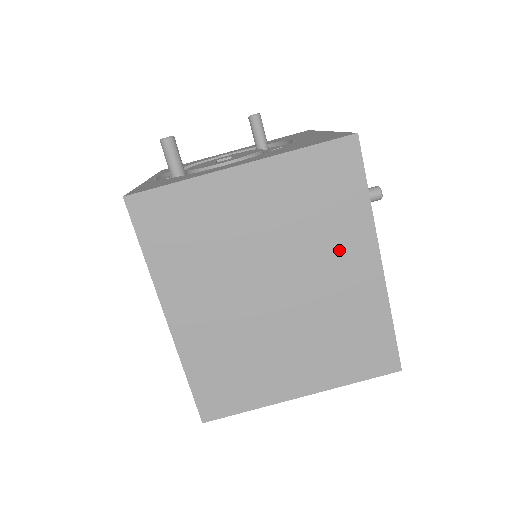
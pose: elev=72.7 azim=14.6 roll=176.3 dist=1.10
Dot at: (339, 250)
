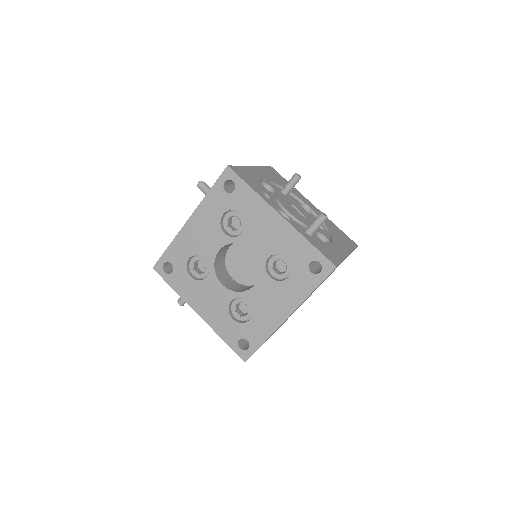
Dot at: occluded
